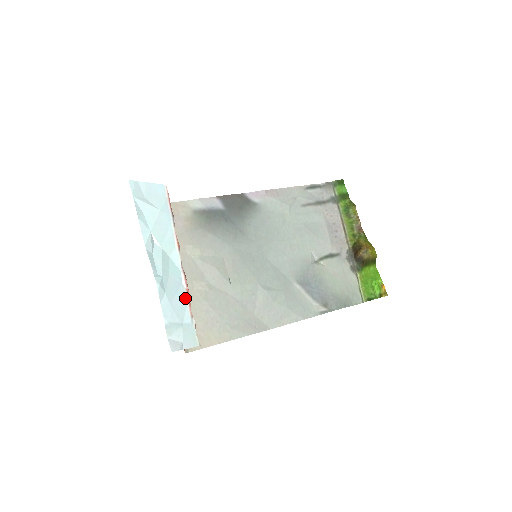
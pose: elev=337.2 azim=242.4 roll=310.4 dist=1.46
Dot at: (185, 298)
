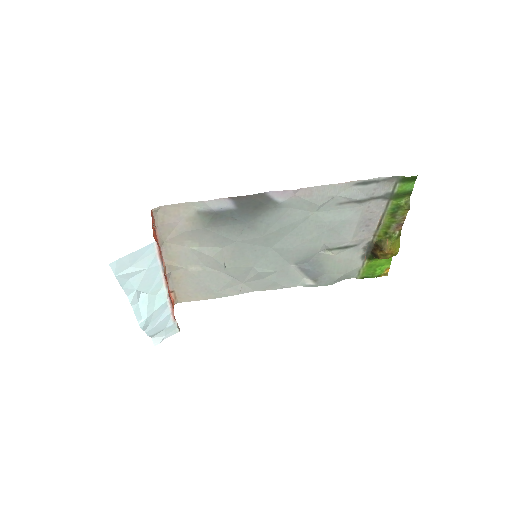
Dot at: (169, 315)
